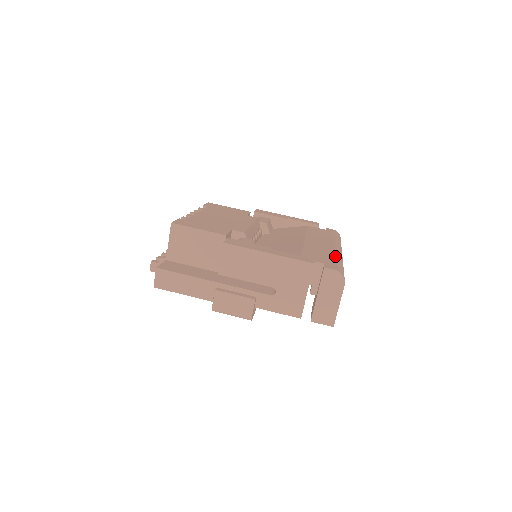
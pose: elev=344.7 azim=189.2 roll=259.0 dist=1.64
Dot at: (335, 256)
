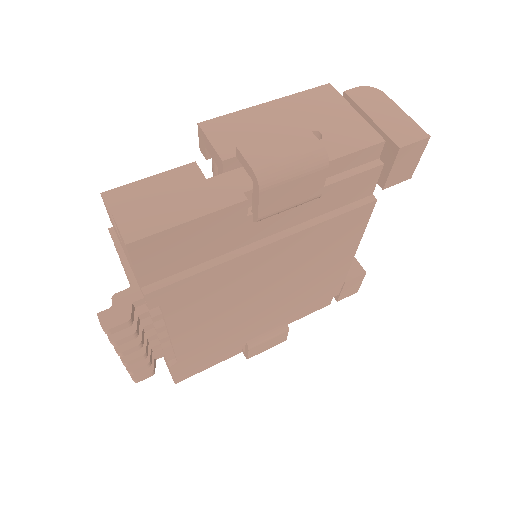
Dot at: occluded
